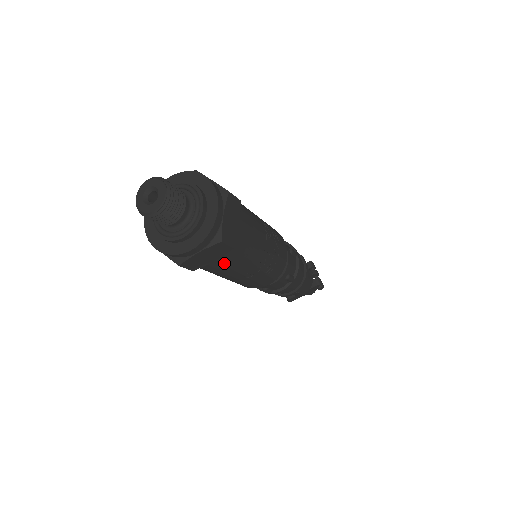
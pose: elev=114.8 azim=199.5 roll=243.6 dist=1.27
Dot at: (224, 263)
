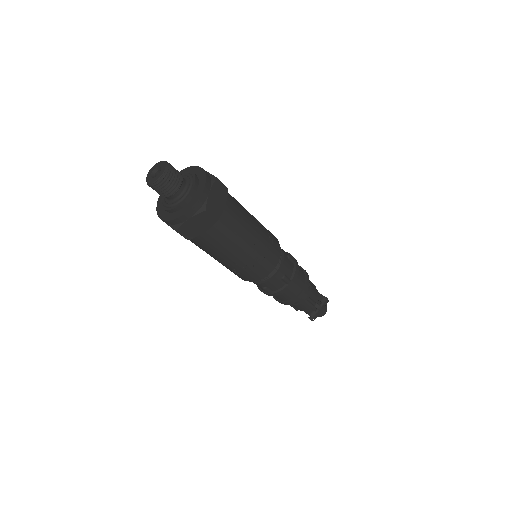
Dot at: (191, 241)
